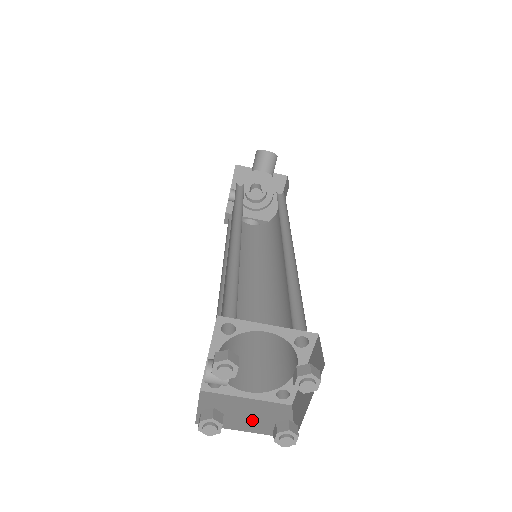
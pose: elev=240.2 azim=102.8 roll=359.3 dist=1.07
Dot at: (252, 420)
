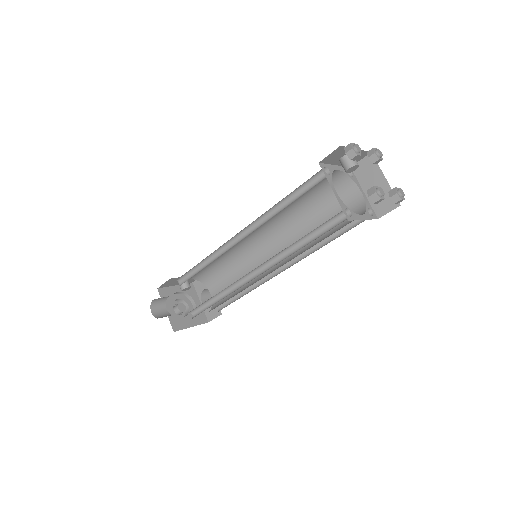
Dot at: occluded
